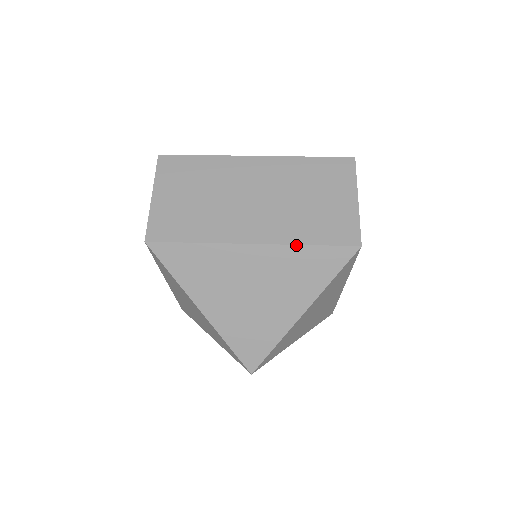
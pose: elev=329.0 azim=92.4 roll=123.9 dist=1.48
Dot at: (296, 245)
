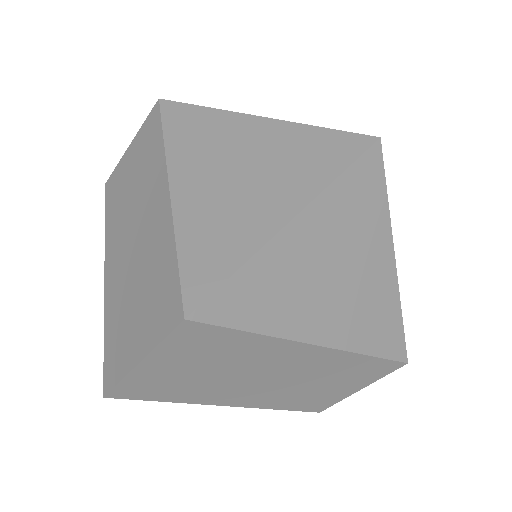
Dot at: occluded
